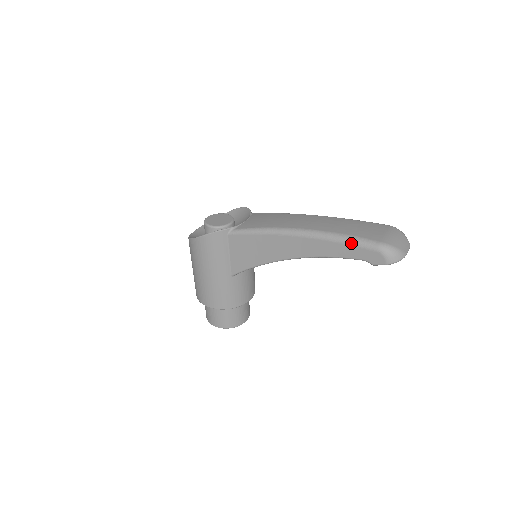
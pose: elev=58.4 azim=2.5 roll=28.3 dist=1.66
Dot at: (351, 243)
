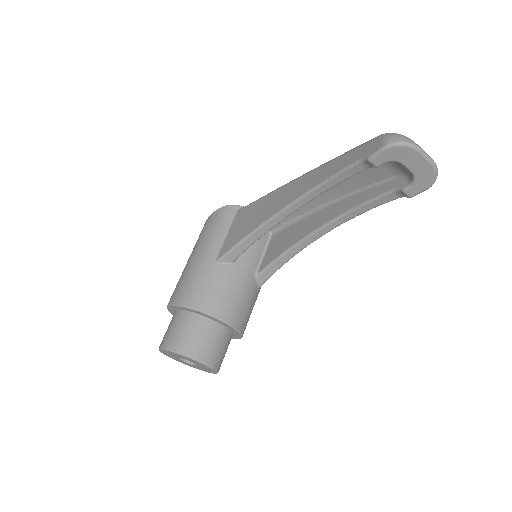
Dot at: (351, 150)
